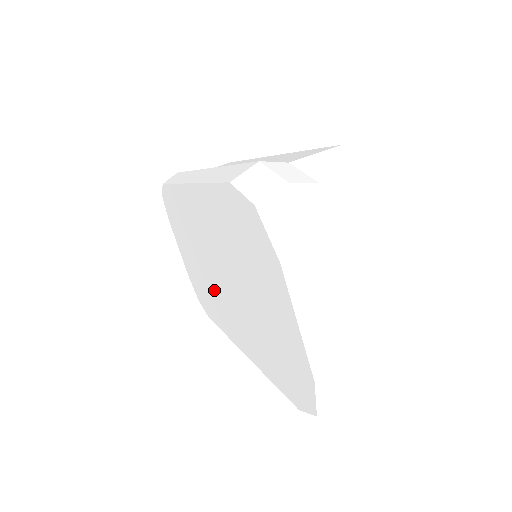
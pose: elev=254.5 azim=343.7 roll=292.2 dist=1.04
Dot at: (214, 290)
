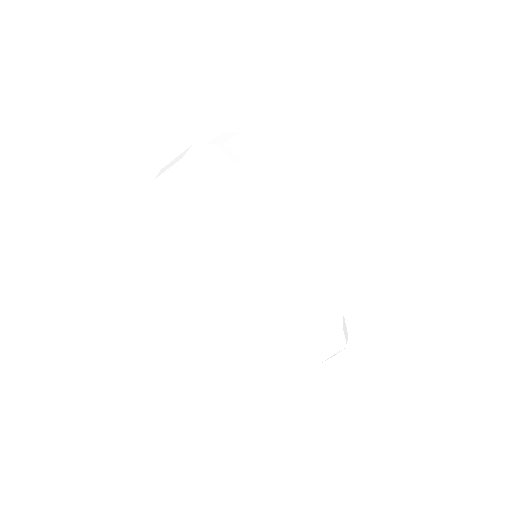
Dot at: (215, 257)
